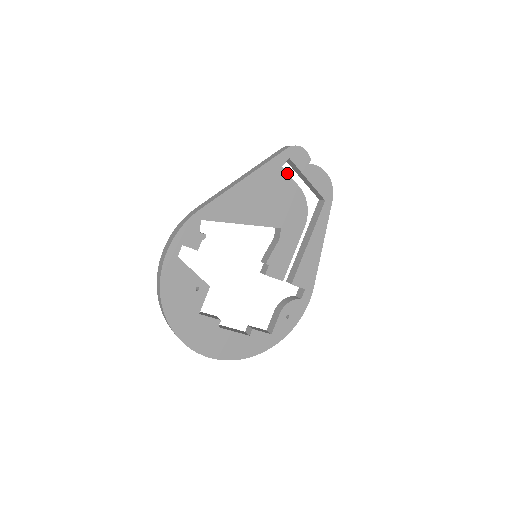
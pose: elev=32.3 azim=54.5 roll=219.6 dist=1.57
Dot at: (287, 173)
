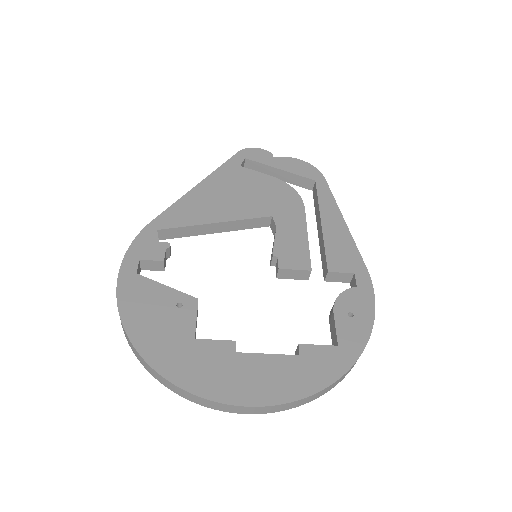
Dot at: (250, 170)
